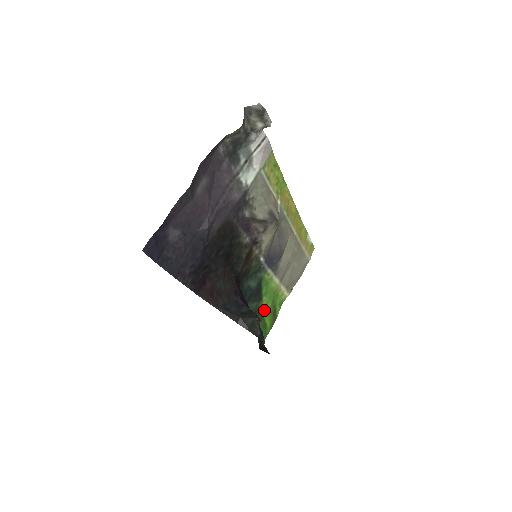
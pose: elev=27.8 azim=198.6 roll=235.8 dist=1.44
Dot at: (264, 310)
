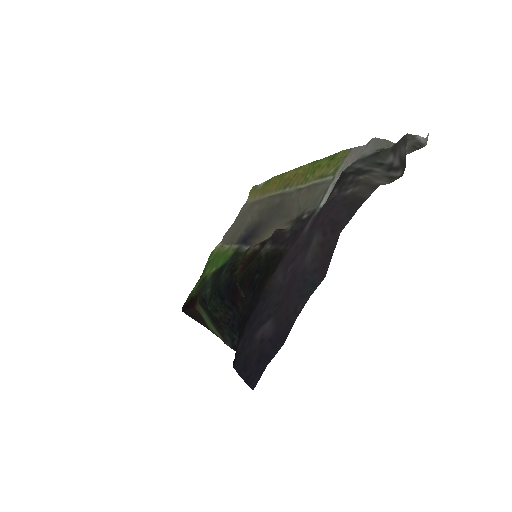
Dot at: (204, 276)
